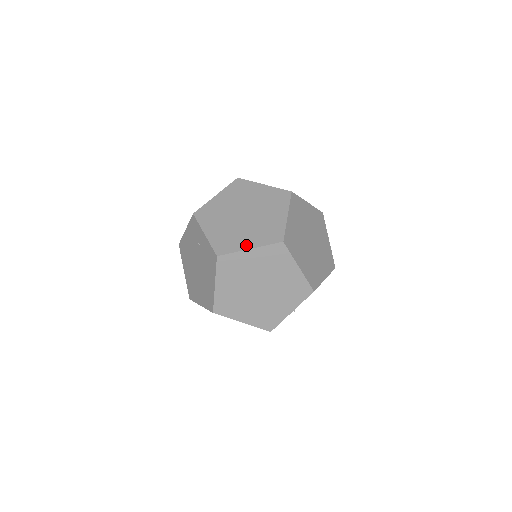
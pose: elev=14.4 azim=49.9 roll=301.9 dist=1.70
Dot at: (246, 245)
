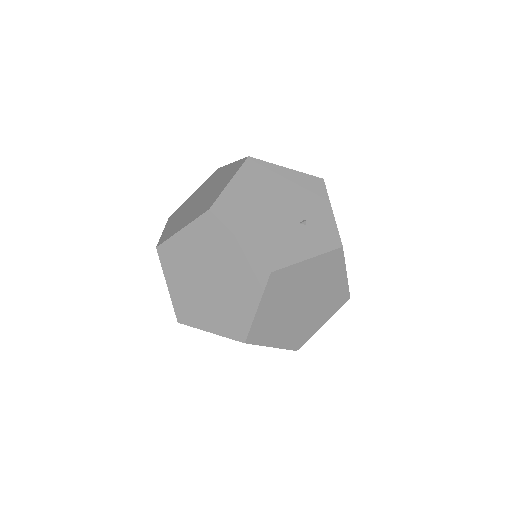
Dot at: (206, 326)
